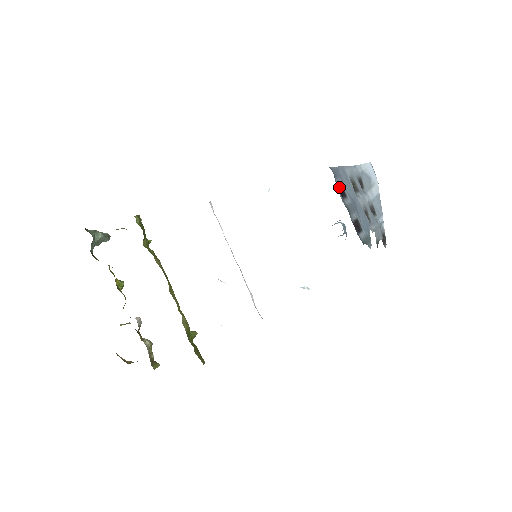
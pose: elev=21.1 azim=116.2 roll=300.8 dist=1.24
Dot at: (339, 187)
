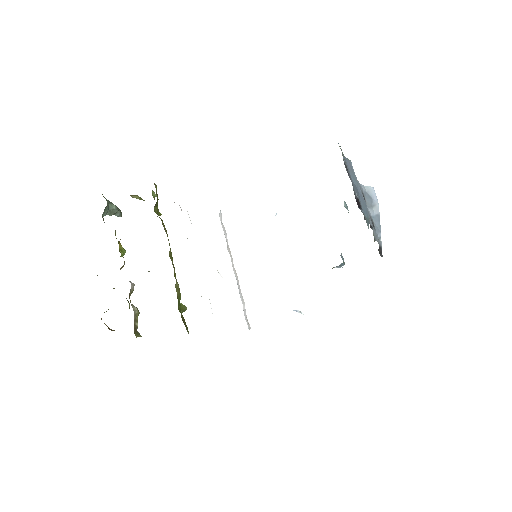
Dot at: (345, 165)
